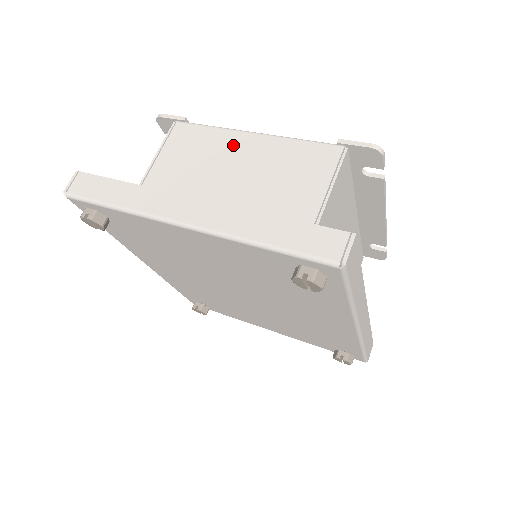
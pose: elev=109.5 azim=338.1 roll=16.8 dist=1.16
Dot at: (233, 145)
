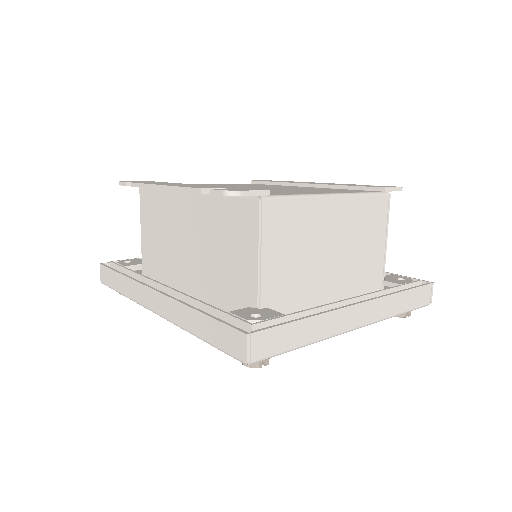
Dot at: (323, 215)
